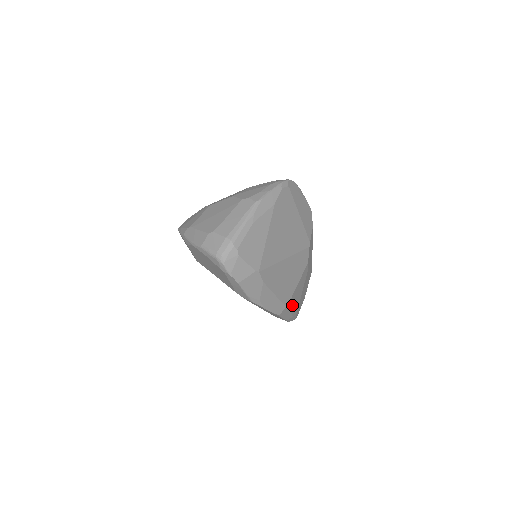
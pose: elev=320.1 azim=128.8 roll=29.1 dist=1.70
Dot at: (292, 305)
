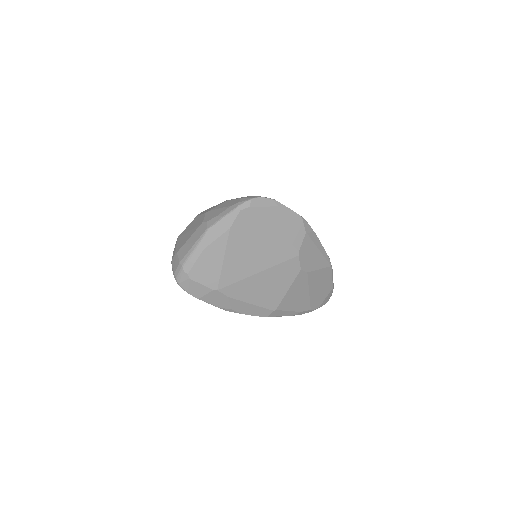
Dot at: (290, 305)
